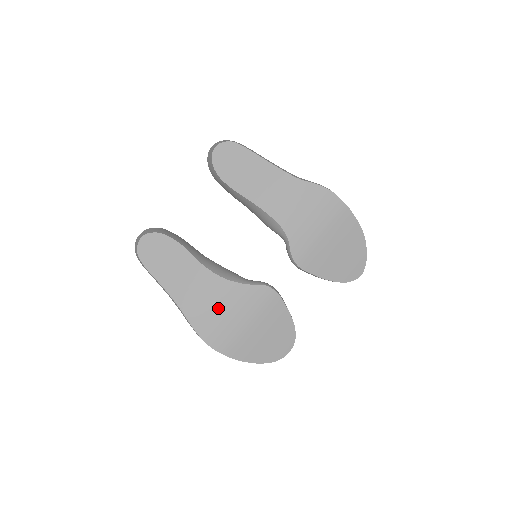
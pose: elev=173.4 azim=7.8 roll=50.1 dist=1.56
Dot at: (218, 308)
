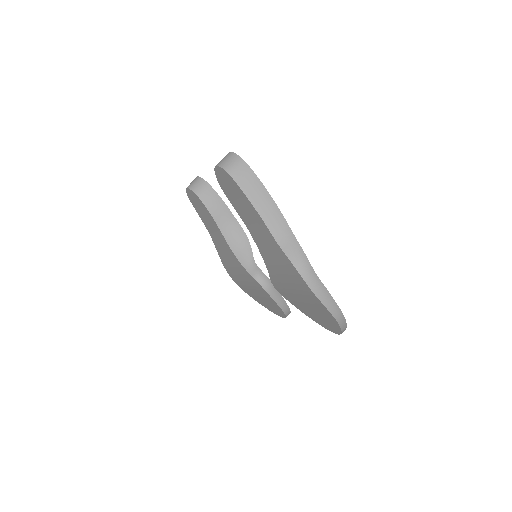
Dot at: (231, 263)
